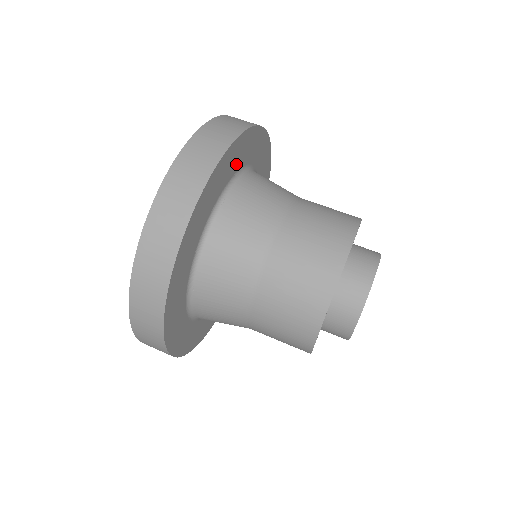
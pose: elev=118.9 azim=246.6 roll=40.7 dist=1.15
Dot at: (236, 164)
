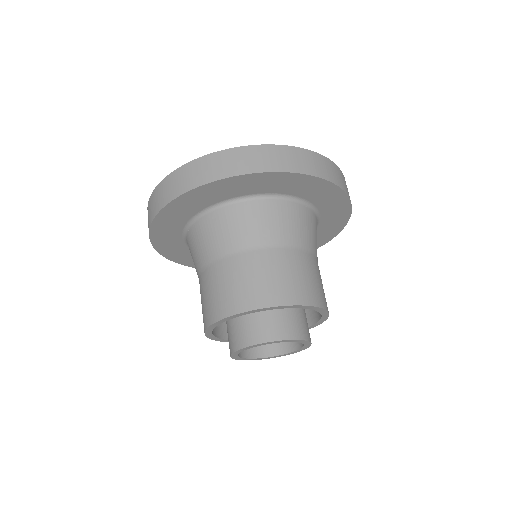
Dot at: (275, 188)
